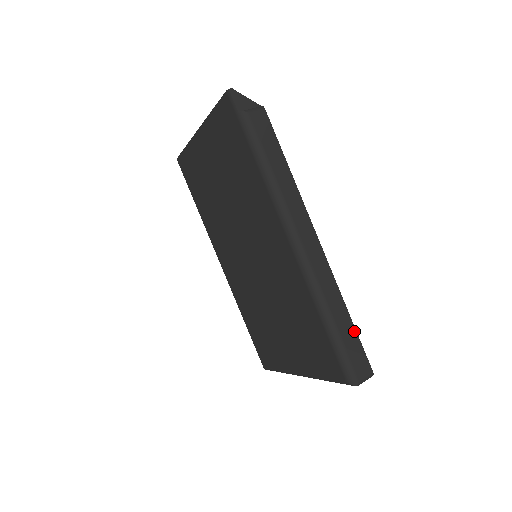
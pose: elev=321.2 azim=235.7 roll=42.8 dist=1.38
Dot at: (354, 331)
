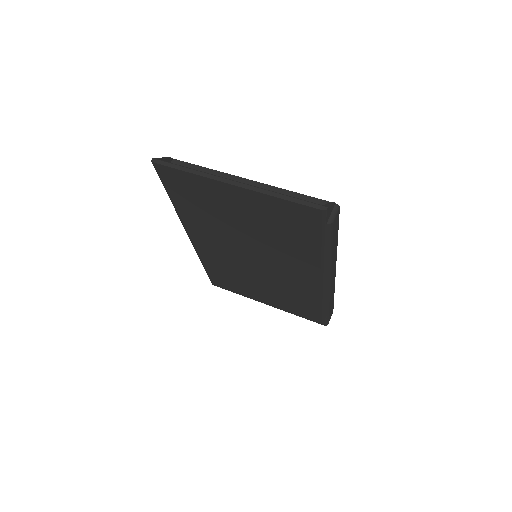
Dot at: (333, 301)
